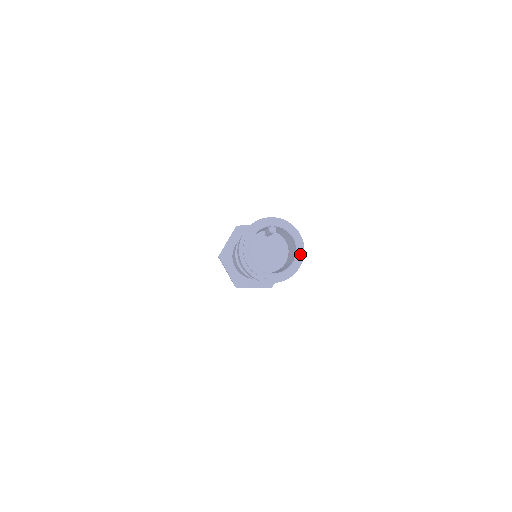
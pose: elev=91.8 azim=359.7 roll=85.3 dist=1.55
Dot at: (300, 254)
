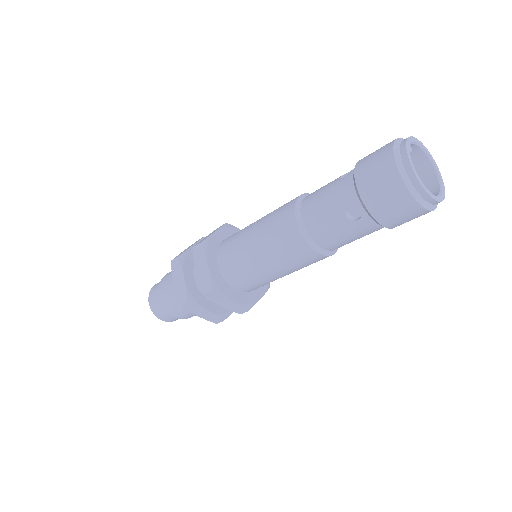
Dot at: (435, 163)
